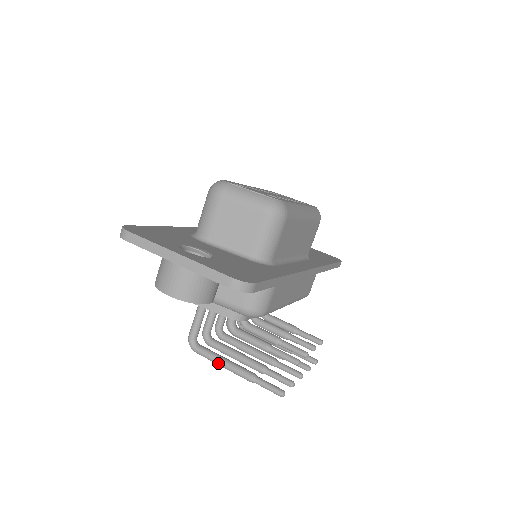
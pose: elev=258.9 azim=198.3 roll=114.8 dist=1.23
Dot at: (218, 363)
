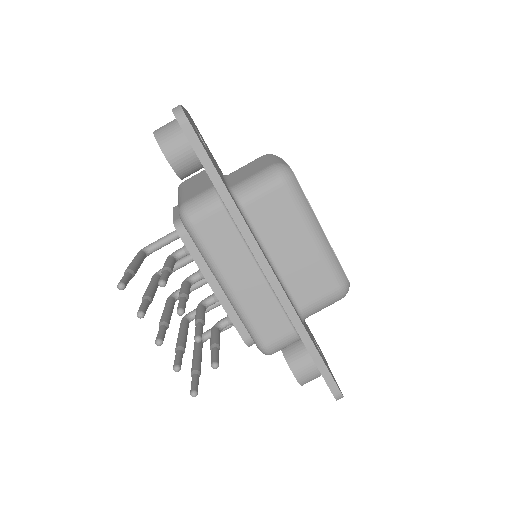
Dot at: (133, 260)
